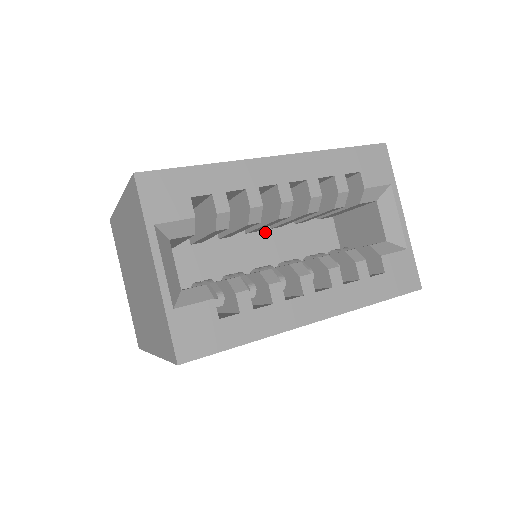
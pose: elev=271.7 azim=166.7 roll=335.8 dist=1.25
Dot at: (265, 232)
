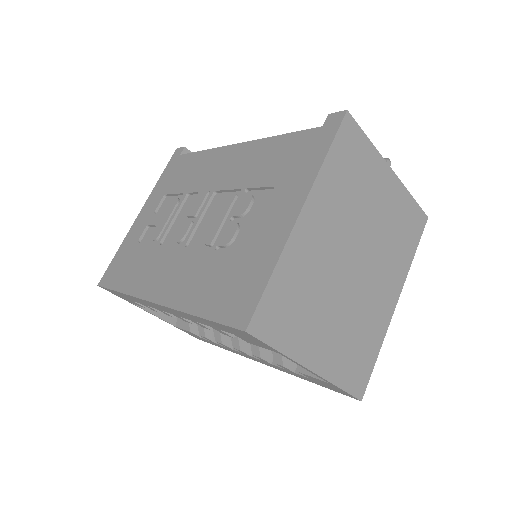
Dot at: occluded
